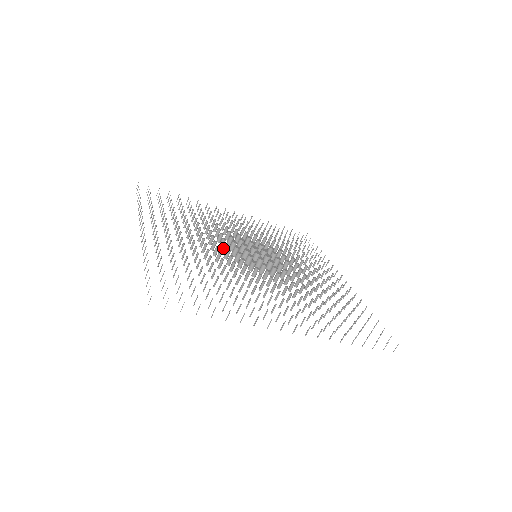
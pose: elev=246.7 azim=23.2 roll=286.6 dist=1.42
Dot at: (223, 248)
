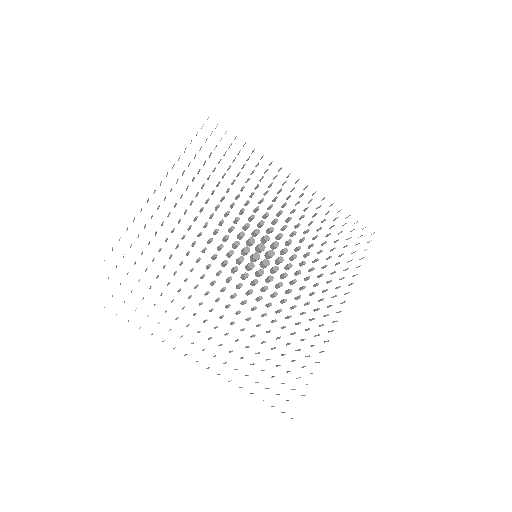
Dot at: (223, 238)
